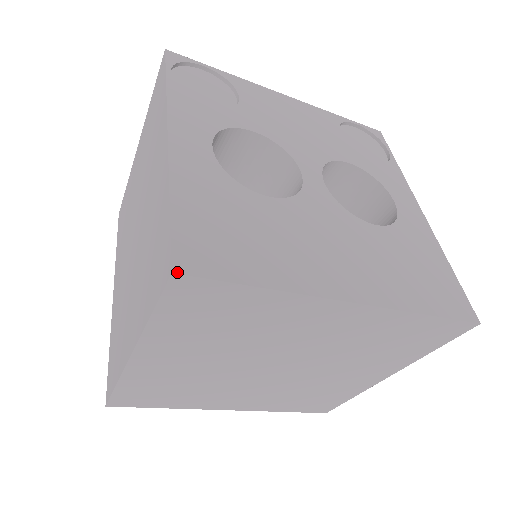
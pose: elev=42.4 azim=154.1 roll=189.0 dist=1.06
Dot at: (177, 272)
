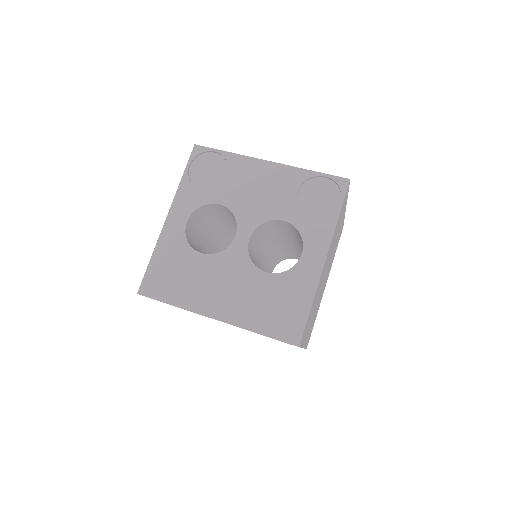
Dot at: (139, 294)
